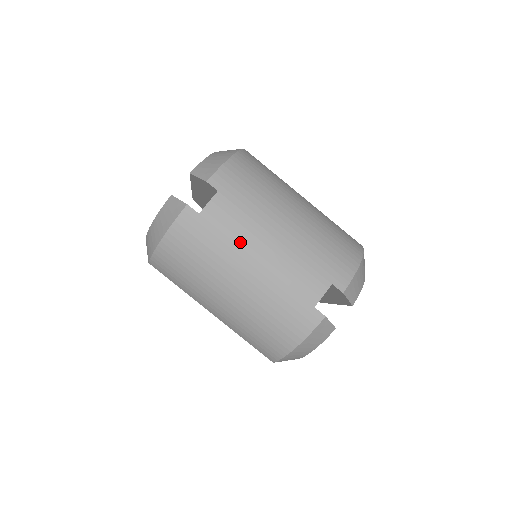
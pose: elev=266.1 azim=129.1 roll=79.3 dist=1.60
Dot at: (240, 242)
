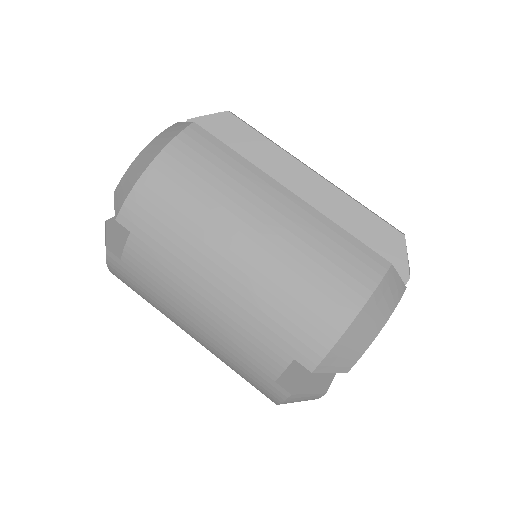
Dot at: (171, 296)
